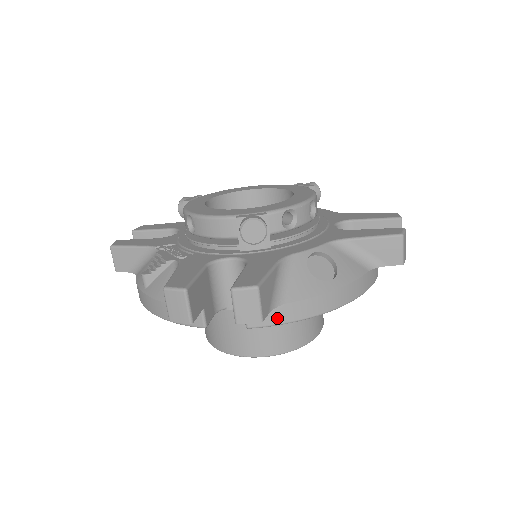
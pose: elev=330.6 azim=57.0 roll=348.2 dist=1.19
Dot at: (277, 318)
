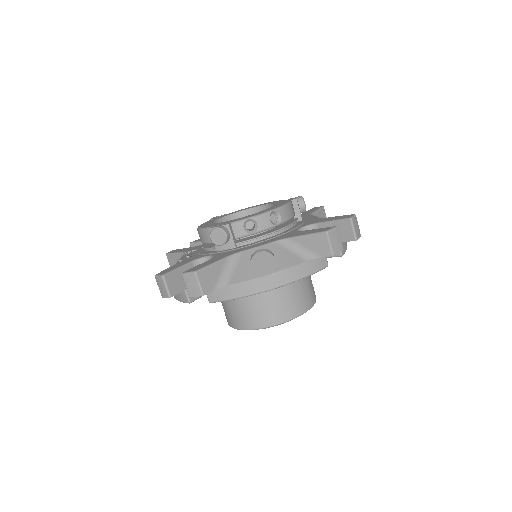
Dot at: (225, 295)
